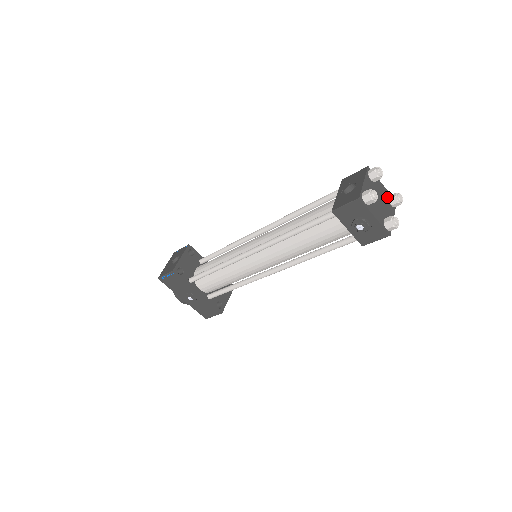
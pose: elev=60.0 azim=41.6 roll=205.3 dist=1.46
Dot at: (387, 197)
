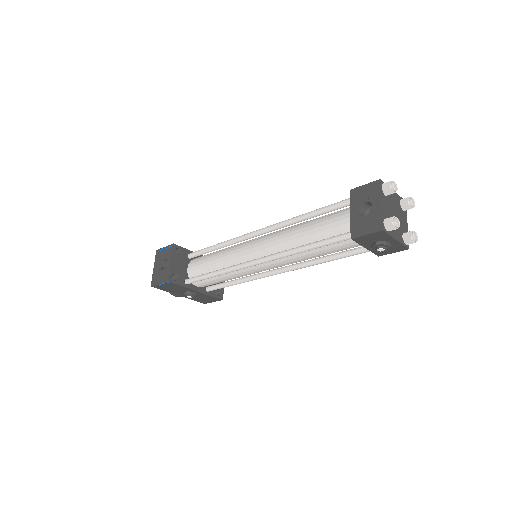
Dot at: (399, 203)
